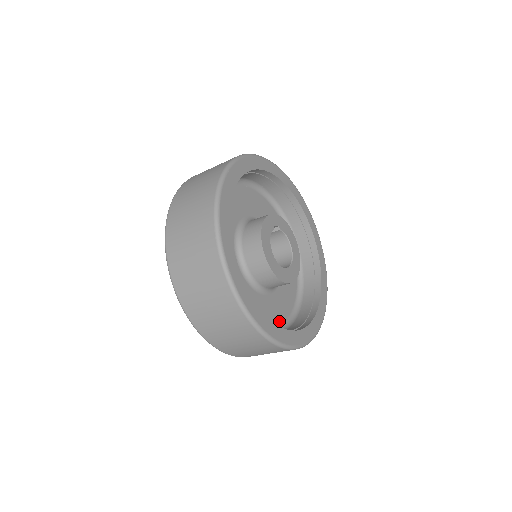
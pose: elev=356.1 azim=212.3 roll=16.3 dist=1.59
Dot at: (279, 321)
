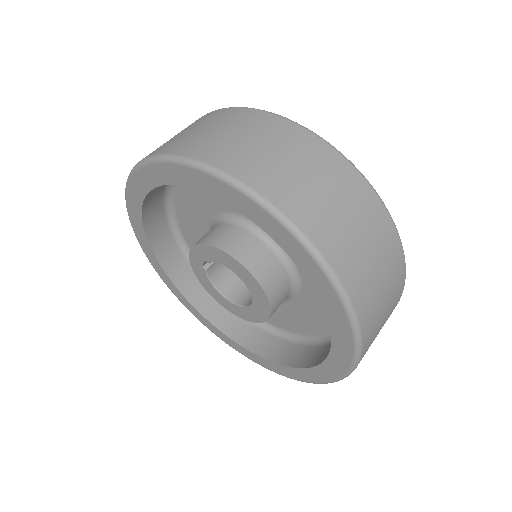
Dot at: occluded
